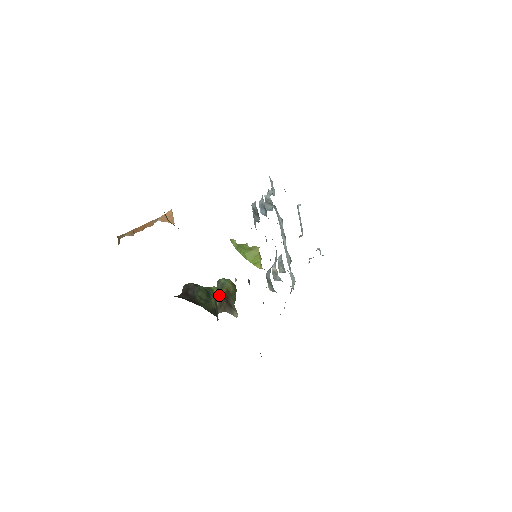
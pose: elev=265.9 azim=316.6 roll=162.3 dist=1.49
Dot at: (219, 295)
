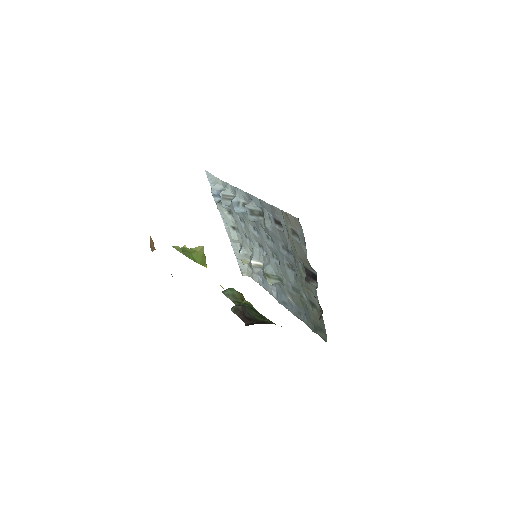
Dot at: occluded
